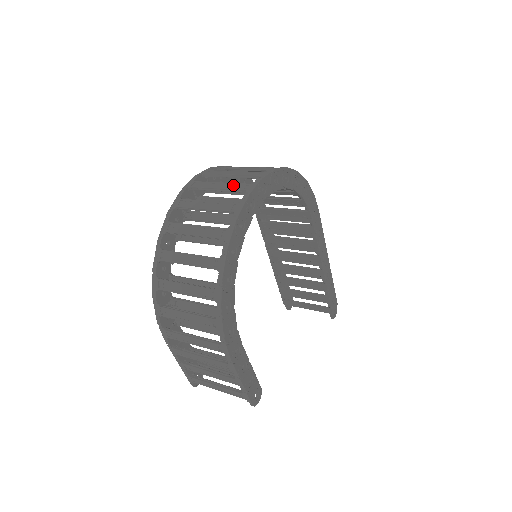
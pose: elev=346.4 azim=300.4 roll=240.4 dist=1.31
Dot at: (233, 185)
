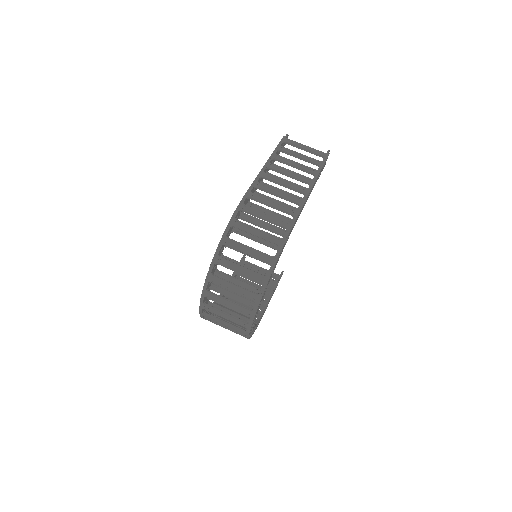
Dot at: (235, 321)
